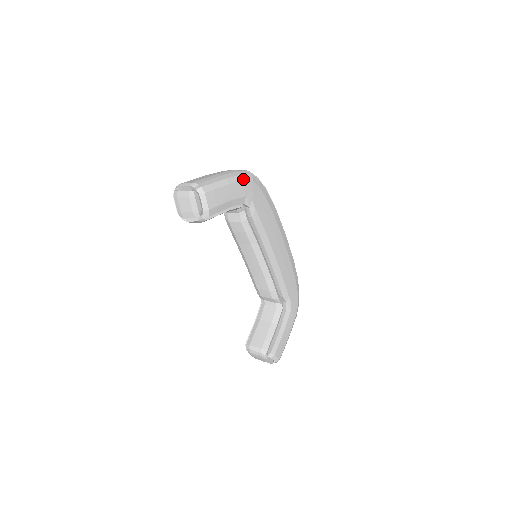
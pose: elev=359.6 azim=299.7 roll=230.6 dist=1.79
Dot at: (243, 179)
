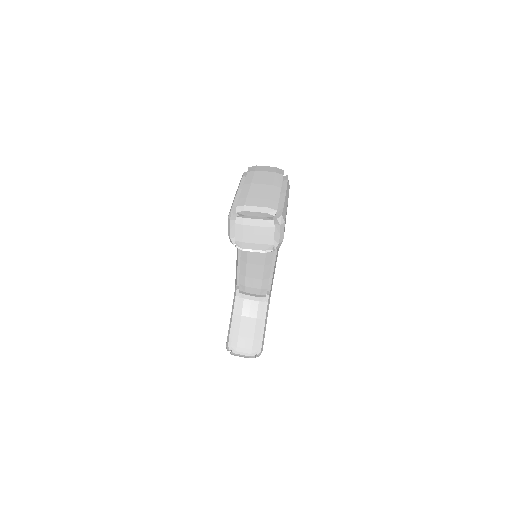
Dot at: (289, 186)
